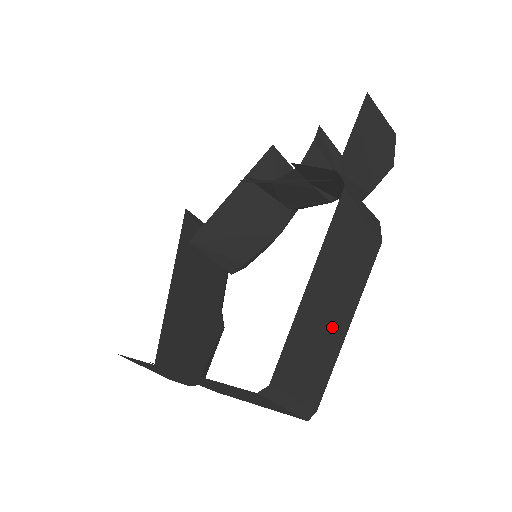
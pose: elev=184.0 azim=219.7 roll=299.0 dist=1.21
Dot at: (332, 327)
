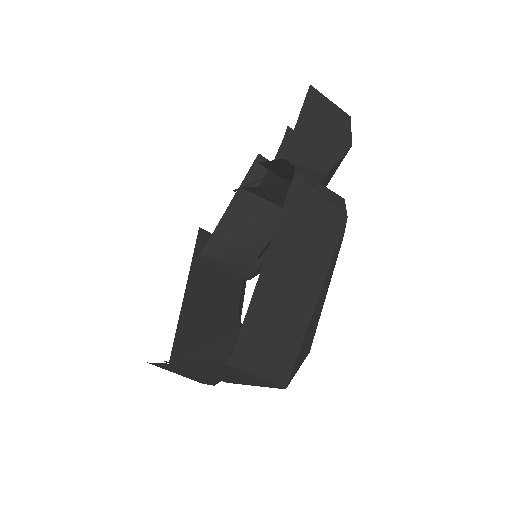
Dot at: (298, 300)
